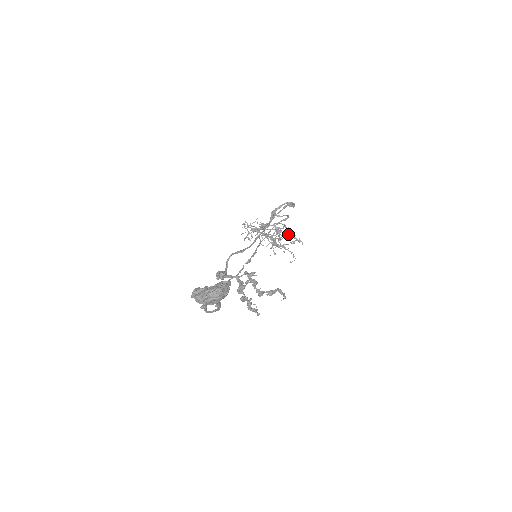
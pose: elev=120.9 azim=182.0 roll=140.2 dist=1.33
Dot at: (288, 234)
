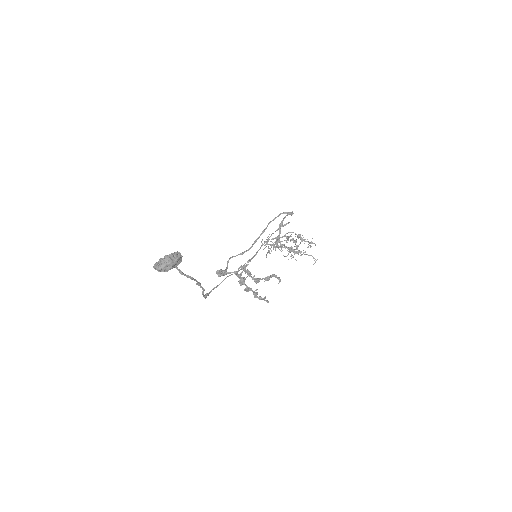
Dot at: occluded
